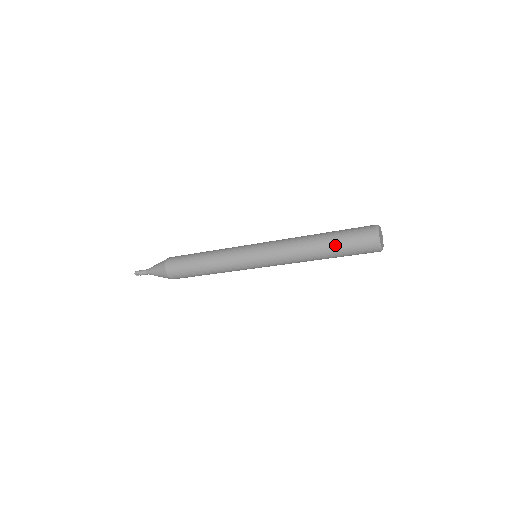
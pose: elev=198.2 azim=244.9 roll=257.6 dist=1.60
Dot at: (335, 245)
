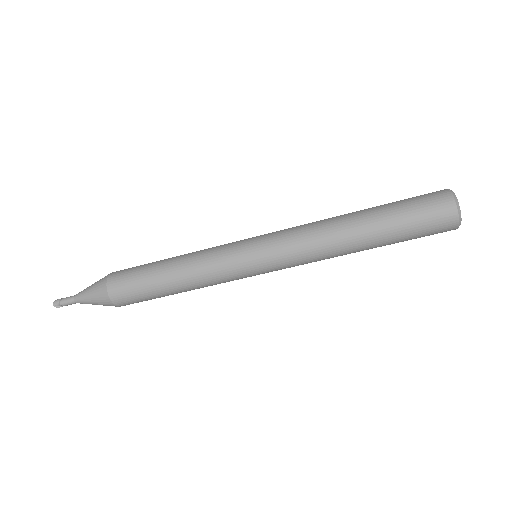
Dot at: (386, 210)
